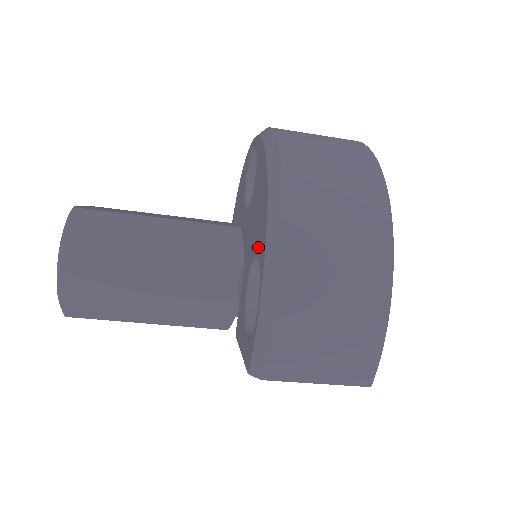
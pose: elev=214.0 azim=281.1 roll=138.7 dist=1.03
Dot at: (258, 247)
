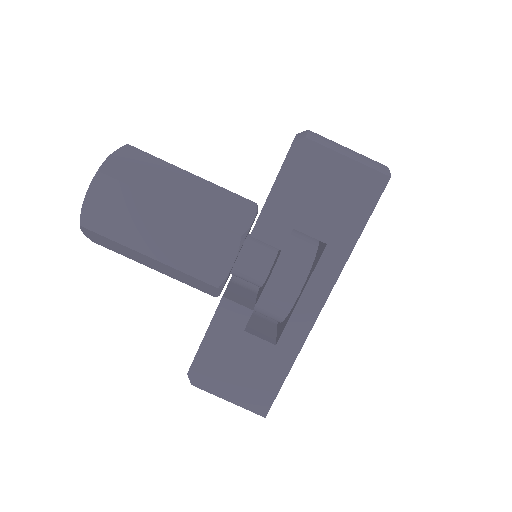
Dot at: occluded
